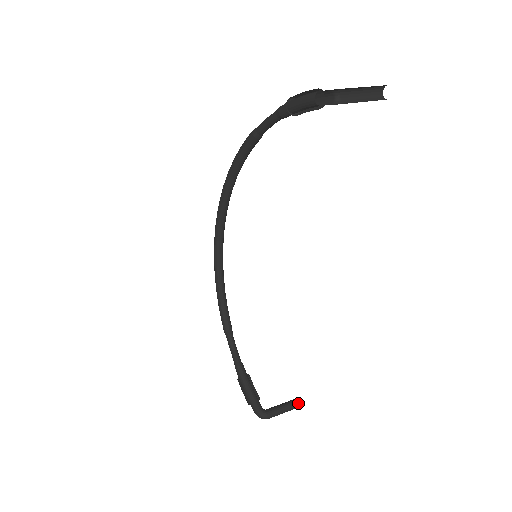
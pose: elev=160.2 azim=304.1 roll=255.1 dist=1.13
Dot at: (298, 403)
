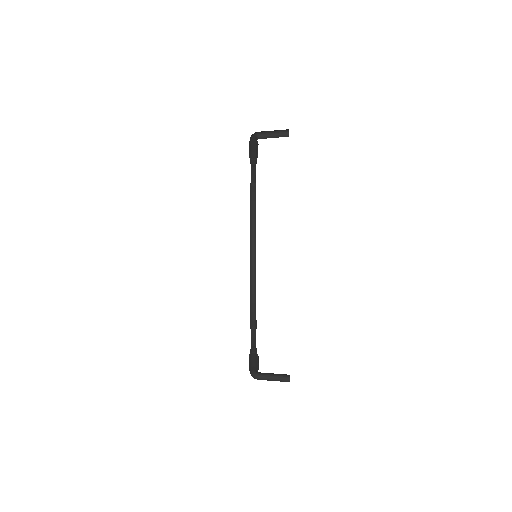
Dot at: (288, 376)
